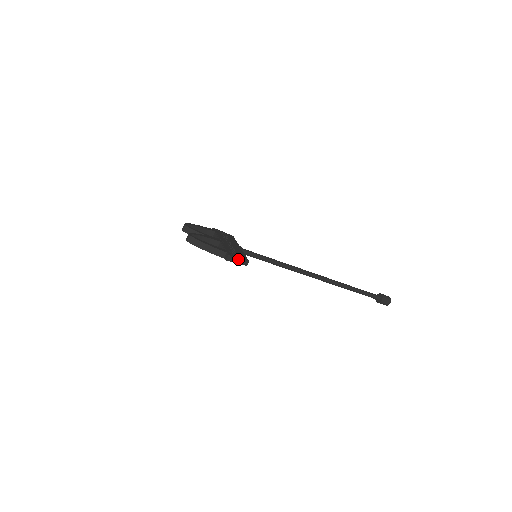
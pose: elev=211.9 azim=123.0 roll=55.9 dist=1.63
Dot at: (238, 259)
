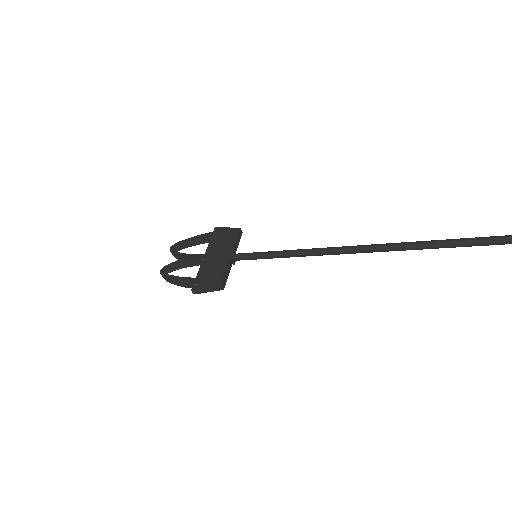
Dot at: (206, 288)
